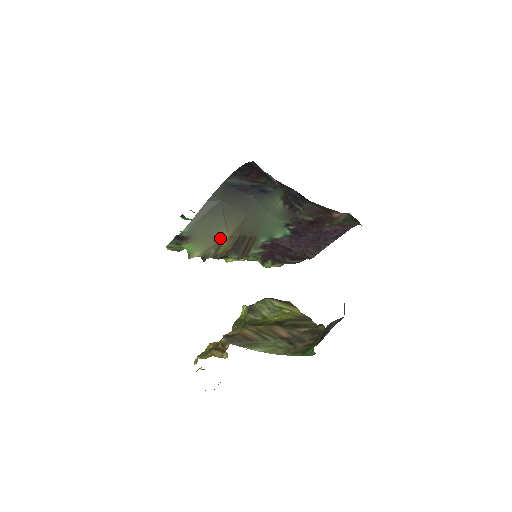
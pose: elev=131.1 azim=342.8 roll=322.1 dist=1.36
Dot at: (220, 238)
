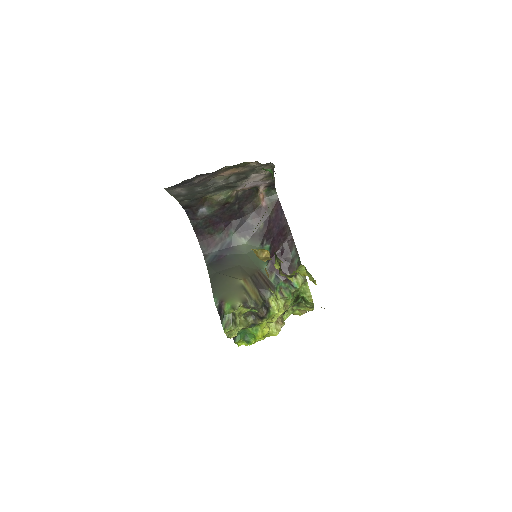
Dot at: (239, 285)
